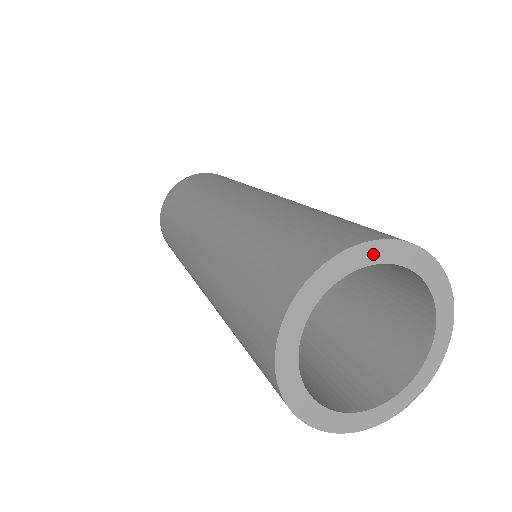
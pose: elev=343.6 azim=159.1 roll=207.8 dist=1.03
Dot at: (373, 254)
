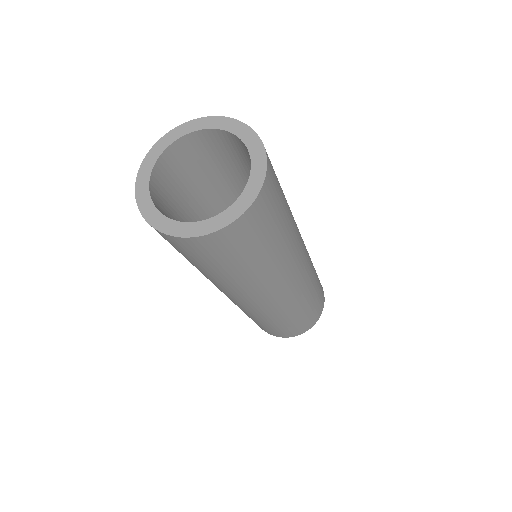
Dot at: (195, 126)
